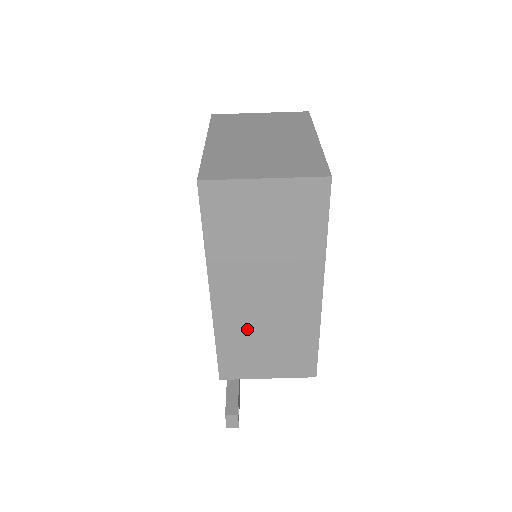
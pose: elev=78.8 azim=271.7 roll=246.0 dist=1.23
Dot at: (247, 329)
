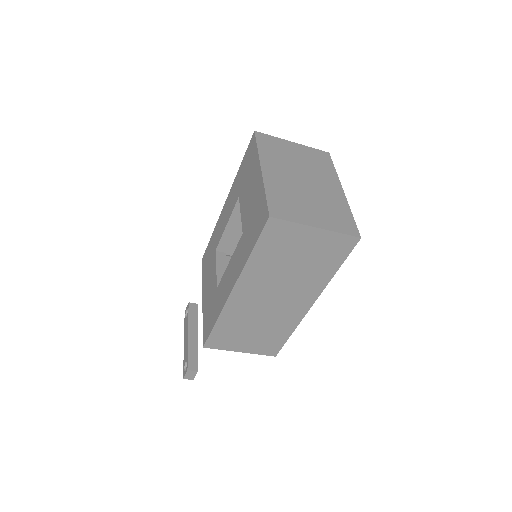
Dot at: (245, 318)
